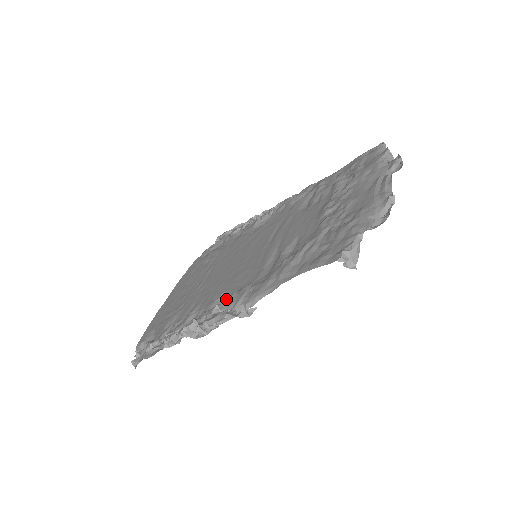
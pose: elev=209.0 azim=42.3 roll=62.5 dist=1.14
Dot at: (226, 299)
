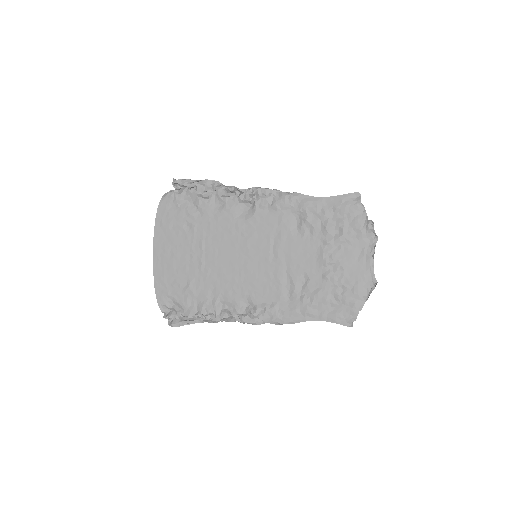
Dot at: (258, 310)
